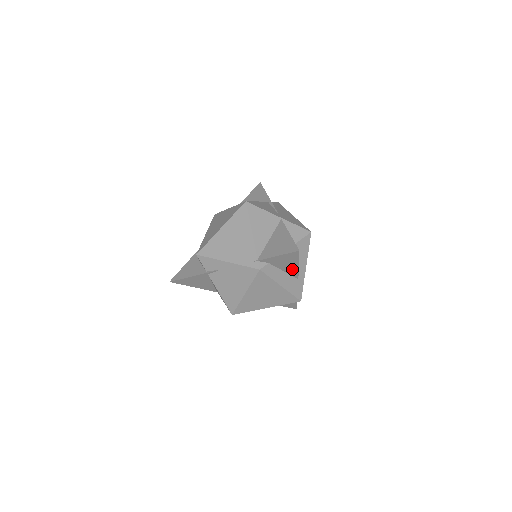
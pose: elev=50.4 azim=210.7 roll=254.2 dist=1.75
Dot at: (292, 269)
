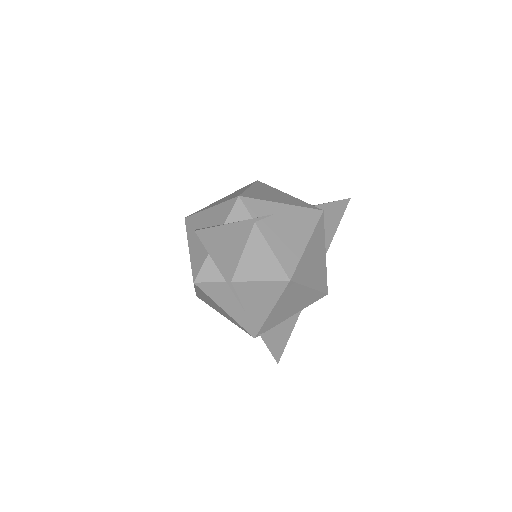
Dot at: (328, 238)
